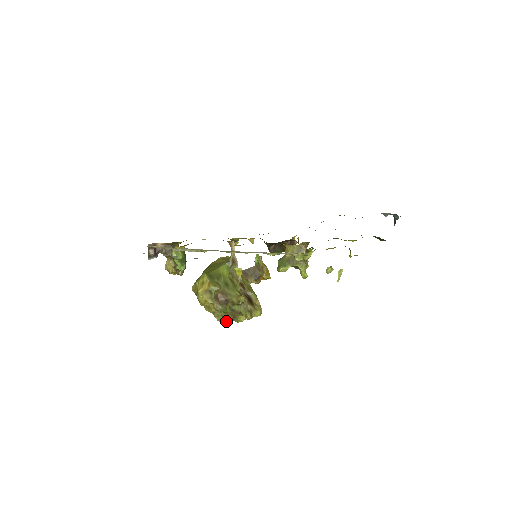
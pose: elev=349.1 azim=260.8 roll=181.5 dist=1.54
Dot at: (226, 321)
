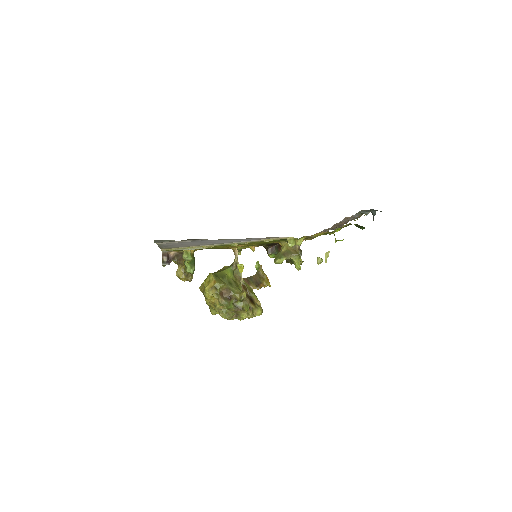
Dot at: (230, 318)
